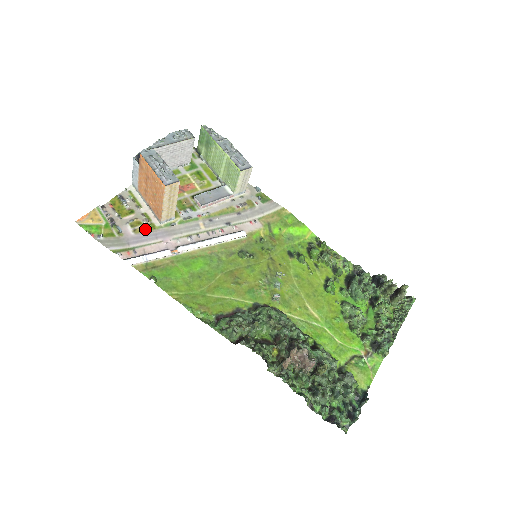
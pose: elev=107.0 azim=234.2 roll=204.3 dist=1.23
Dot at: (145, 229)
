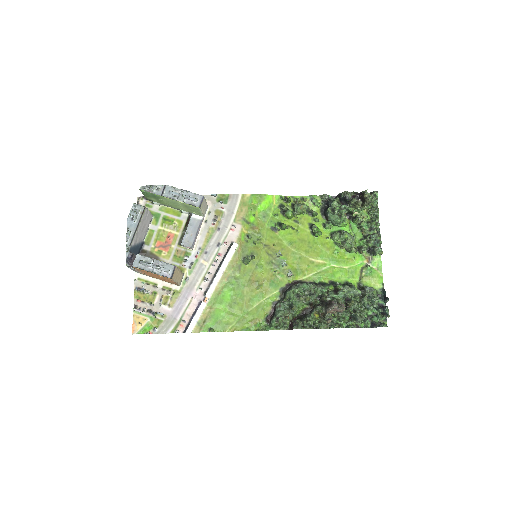
Dot at: (174, 299)
